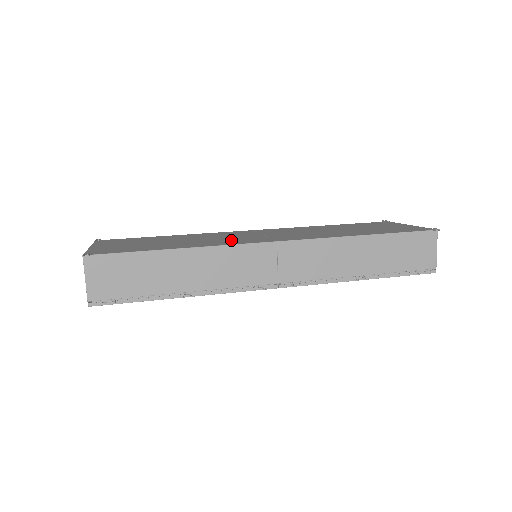
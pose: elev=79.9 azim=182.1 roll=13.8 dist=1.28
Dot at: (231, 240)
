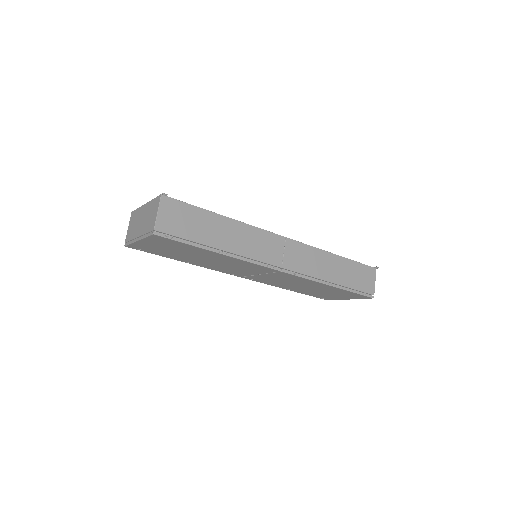
Dot at: occluded
